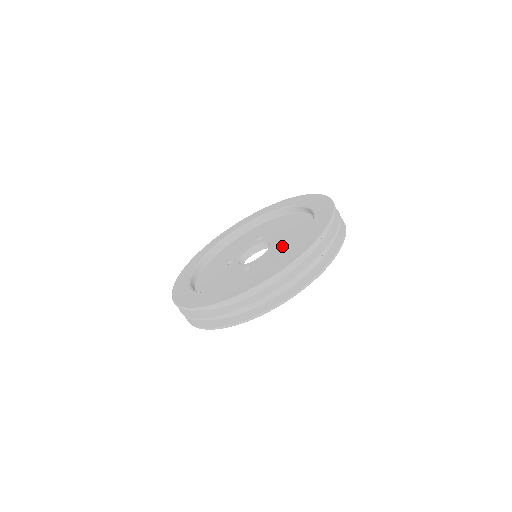
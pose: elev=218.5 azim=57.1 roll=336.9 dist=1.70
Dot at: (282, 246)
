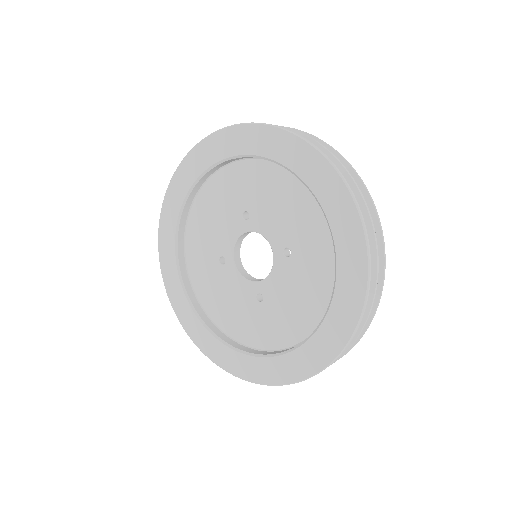
Dot at: (295, 269)
